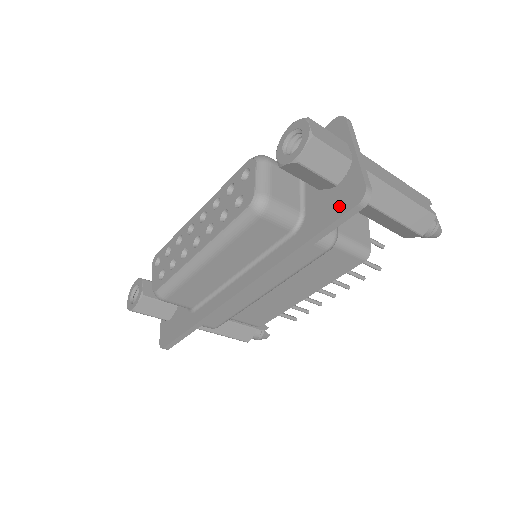
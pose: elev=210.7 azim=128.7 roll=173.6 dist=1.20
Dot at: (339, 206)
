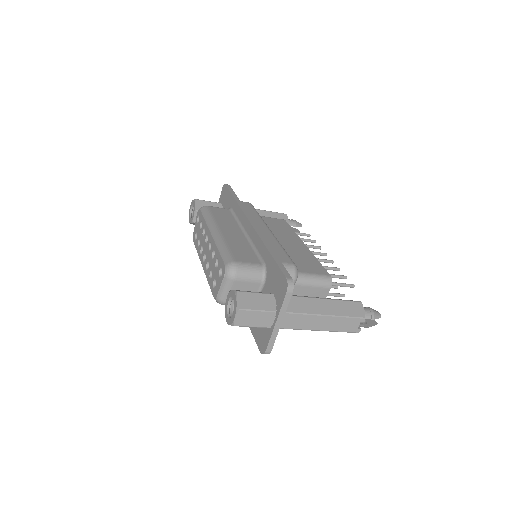
Dot at: (258, 337)
